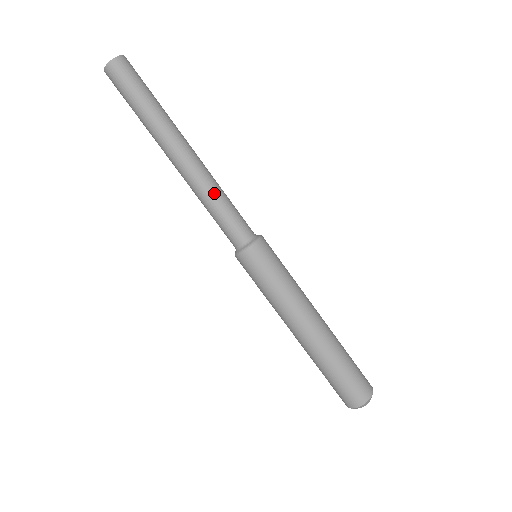
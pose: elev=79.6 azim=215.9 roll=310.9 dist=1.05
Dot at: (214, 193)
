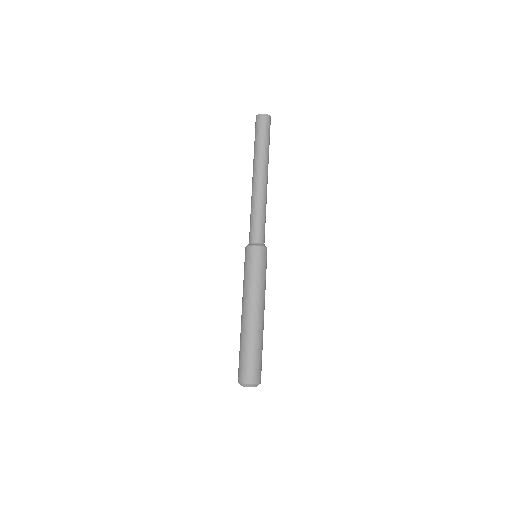
Dot at: (257, 207)
